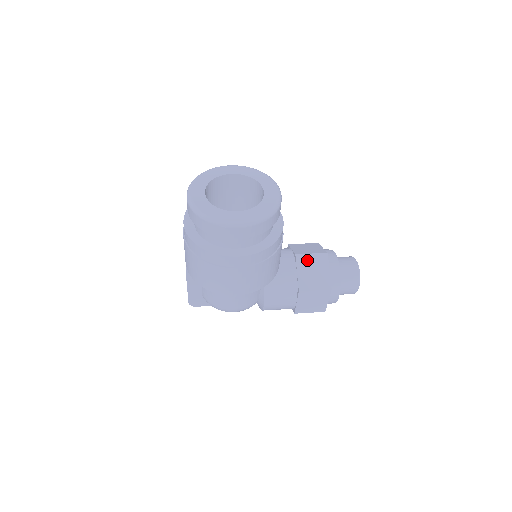
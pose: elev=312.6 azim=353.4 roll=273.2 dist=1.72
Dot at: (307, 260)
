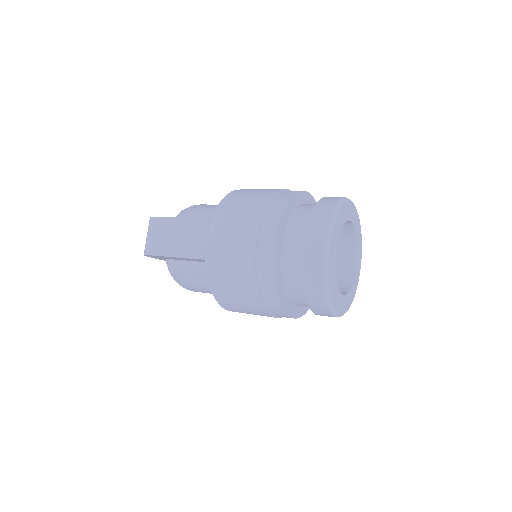
Dot at: occluded
